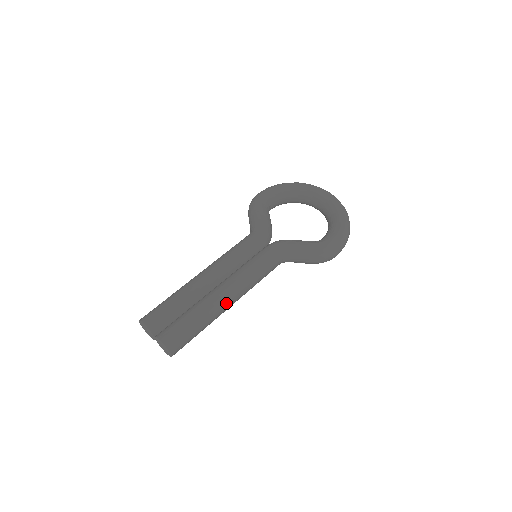
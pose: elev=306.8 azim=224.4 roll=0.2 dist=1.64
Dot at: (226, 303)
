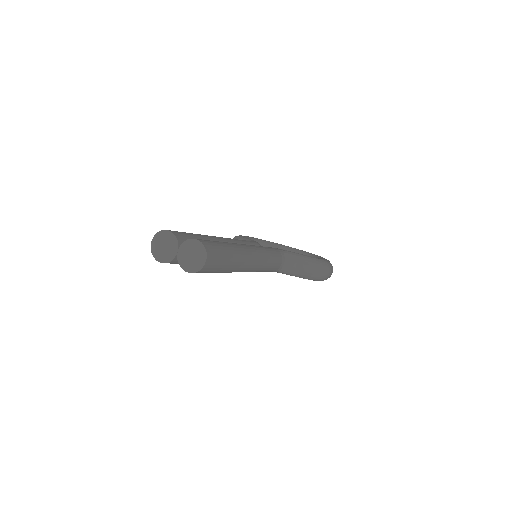
Dot at: (249, 254)
